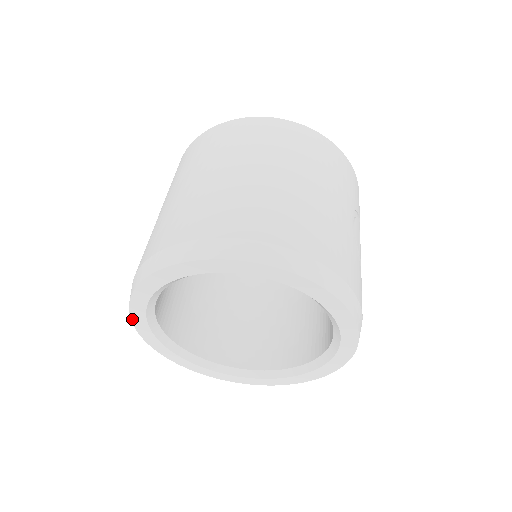
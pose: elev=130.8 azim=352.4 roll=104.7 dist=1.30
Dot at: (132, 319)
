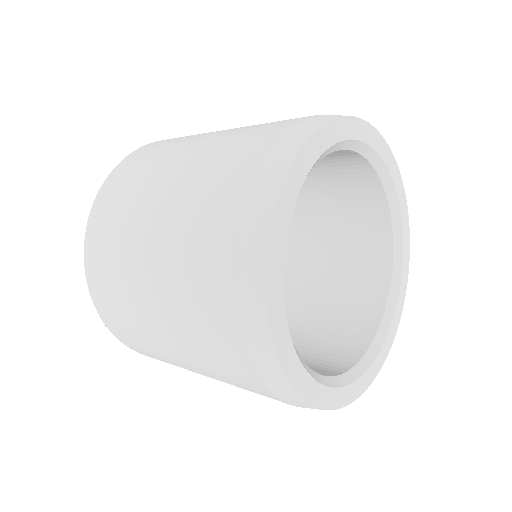
Dot at: (272, 333)
